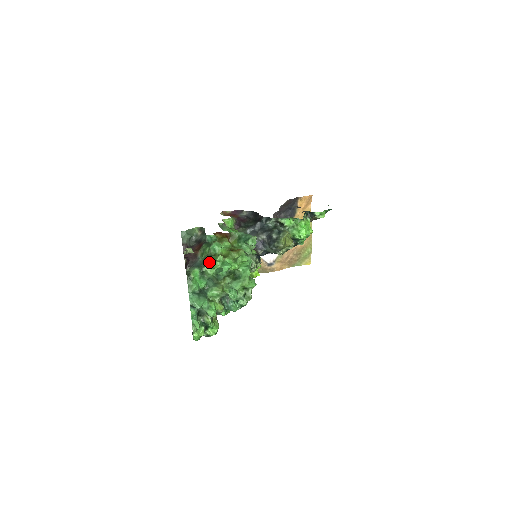
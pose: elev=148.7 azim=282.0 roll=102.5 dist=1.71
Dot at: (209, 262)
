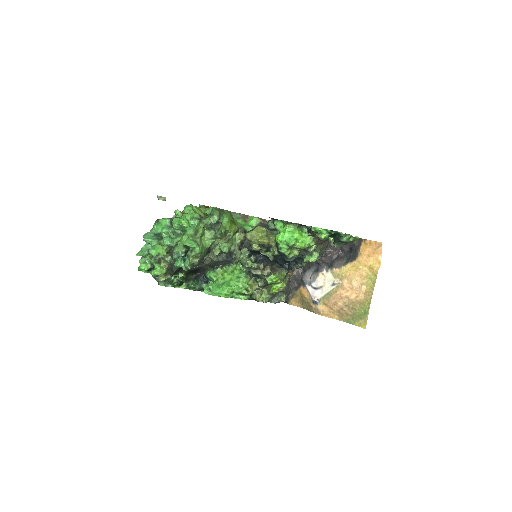
Dot at: occluded
